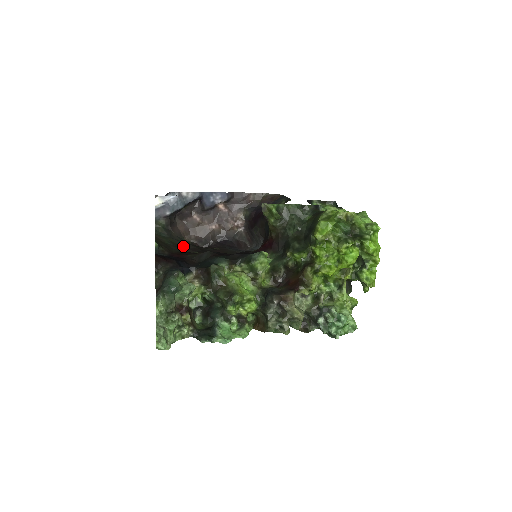
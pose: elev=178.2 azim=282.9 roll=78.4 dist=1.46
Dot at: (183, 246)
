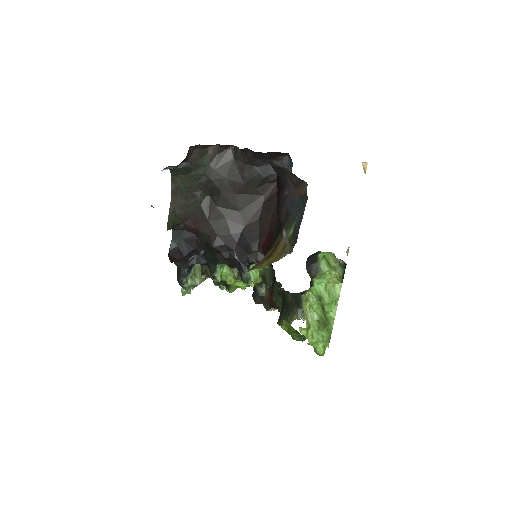
Dot at: (202, 184)
